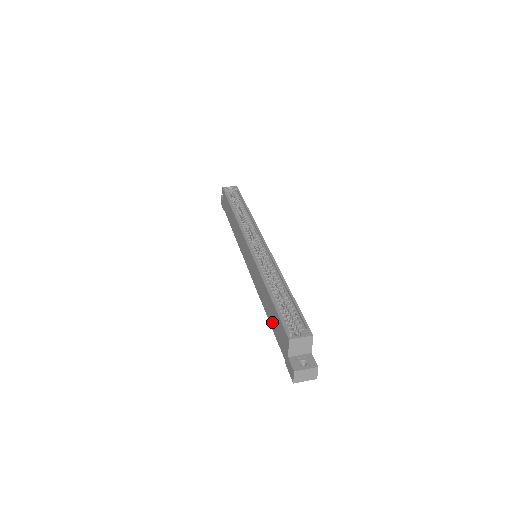
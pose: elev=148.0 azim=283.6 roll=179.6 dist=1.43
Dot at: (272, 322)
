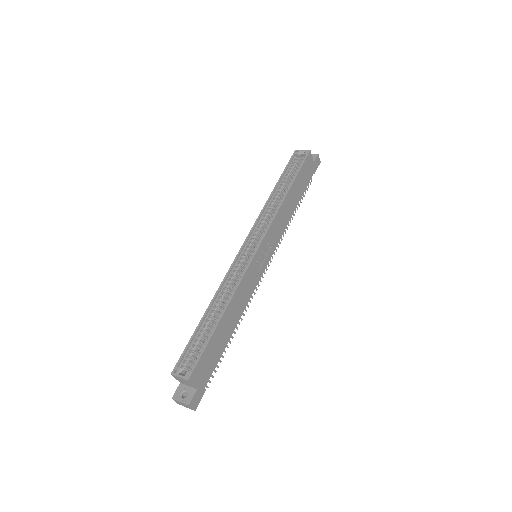
Dot at: occluded
